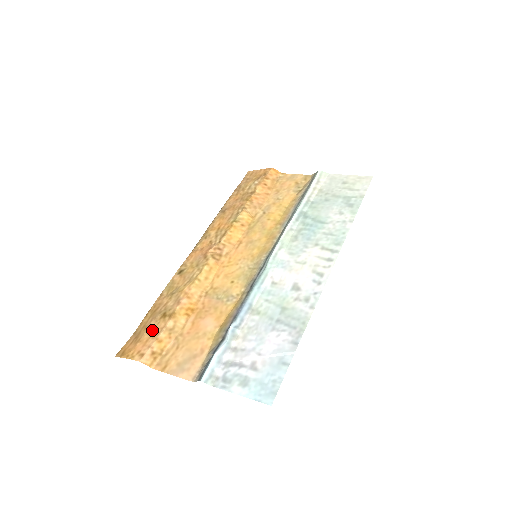
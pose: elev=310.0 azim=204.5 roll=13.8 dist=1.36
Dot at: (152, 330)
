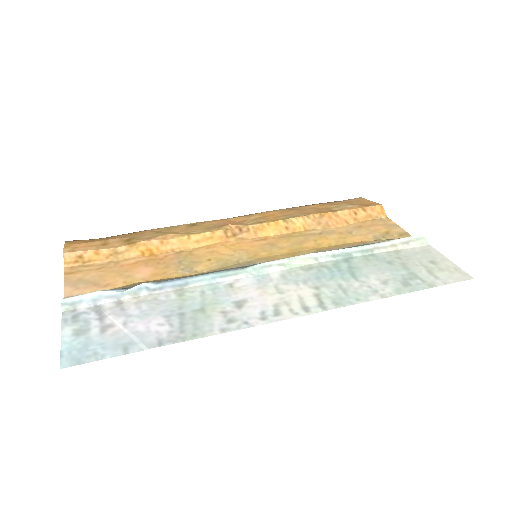
Dot at: (107, 242)
